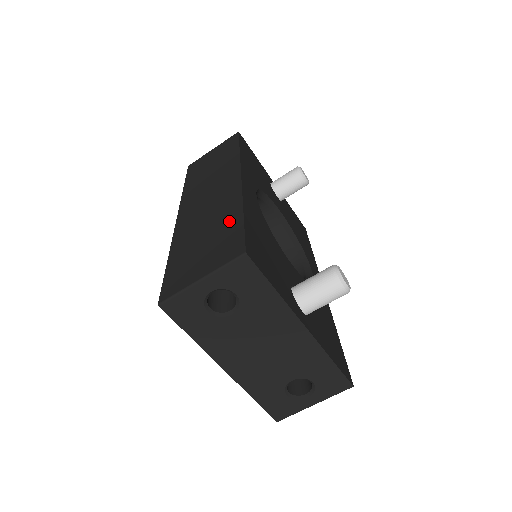
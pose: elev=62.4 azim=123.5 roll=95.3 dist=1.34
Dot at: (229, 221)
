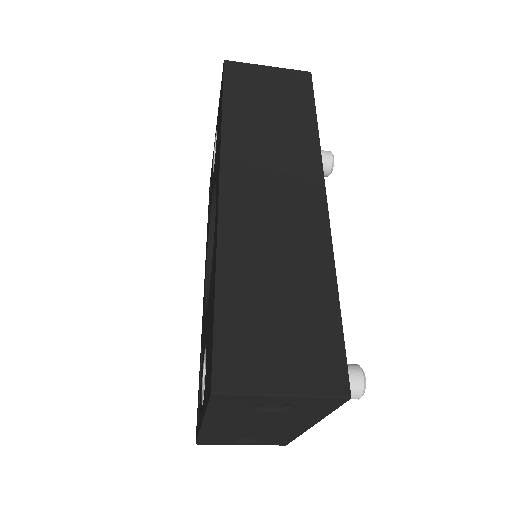
Dot at: (318, 297)
